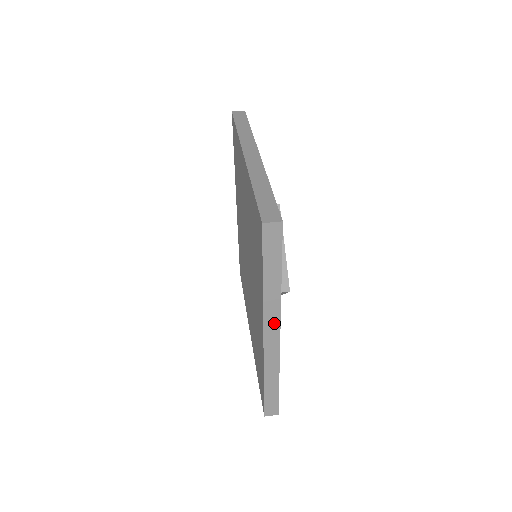
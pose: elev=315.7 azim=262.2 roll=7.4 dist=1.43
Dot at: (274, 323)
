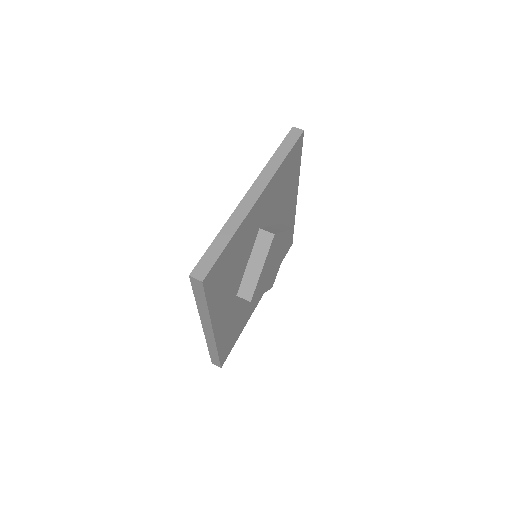
Dot at: (208, 325)
